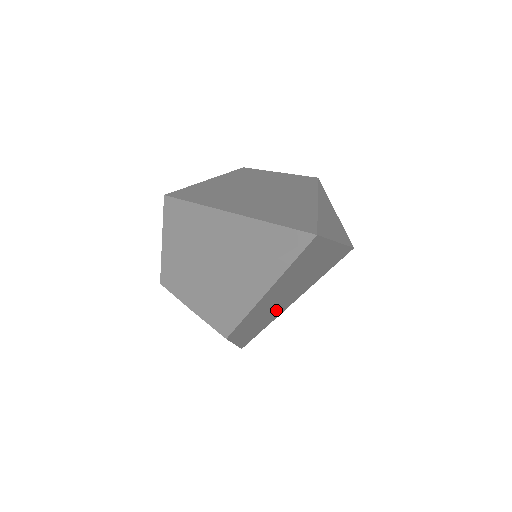
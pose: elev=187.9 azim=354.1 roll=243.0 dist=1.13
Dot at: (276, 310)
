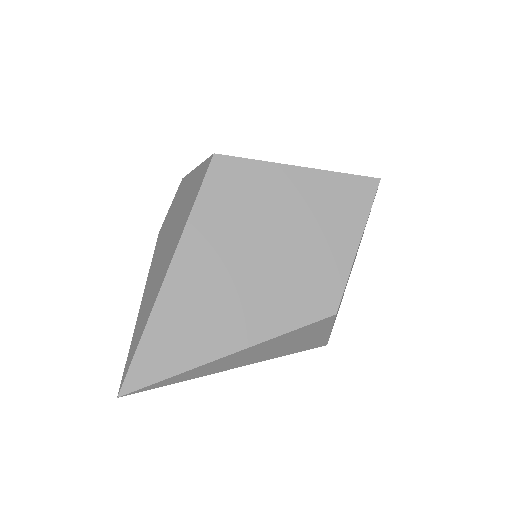
Dot at: occluded
